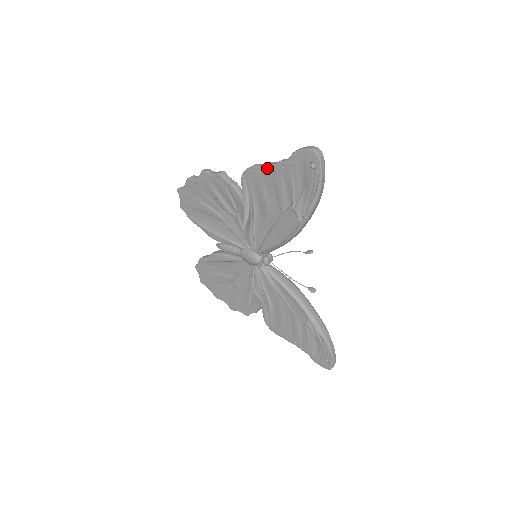
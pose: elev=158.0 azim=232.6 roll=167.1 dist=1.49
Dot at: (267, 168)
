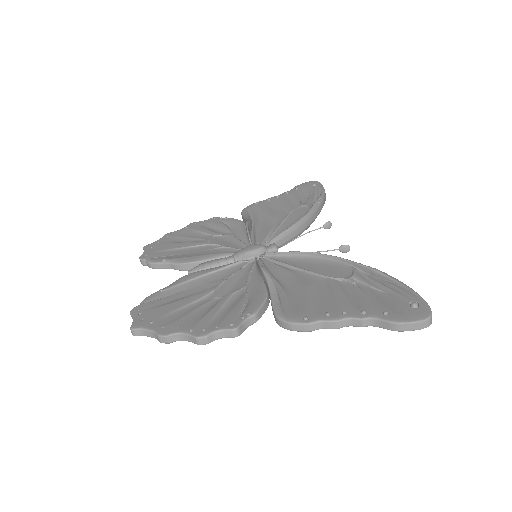
Dot at: (335, 327)
